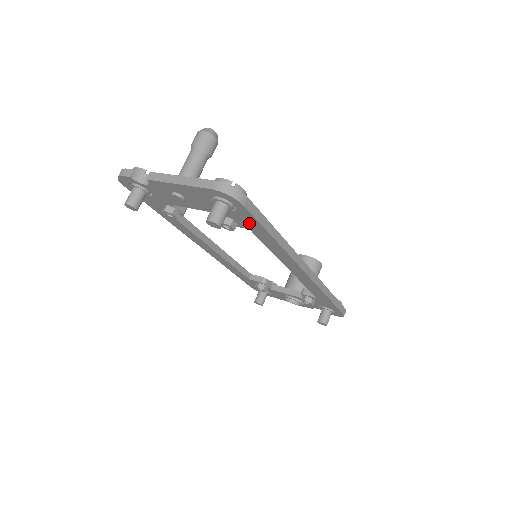
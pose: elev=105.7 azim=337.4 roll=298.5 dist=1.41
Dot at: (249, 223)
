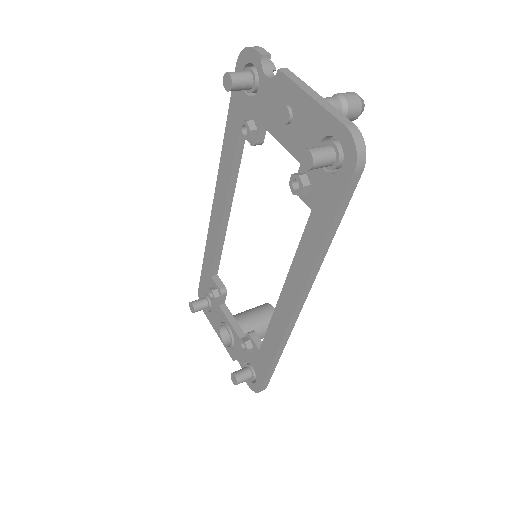
Dot at: (324, 201)
